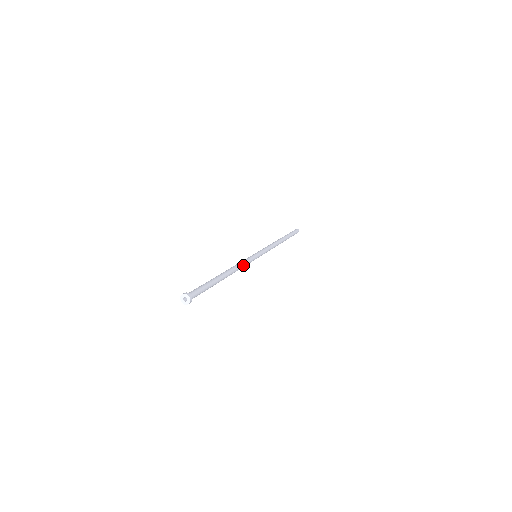
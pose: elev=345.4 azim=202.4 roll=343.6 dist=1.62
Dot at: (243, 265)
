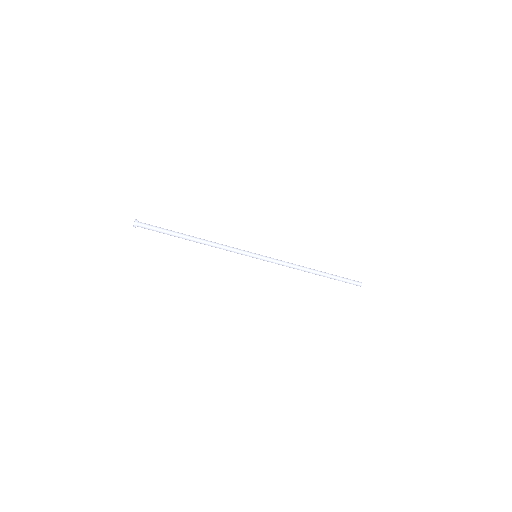
Dot at: (225, 246)
